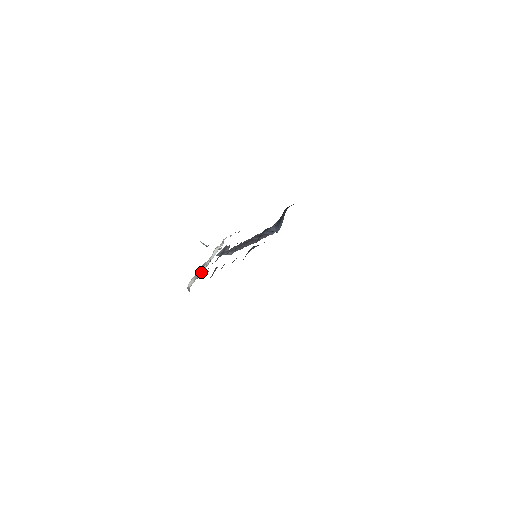
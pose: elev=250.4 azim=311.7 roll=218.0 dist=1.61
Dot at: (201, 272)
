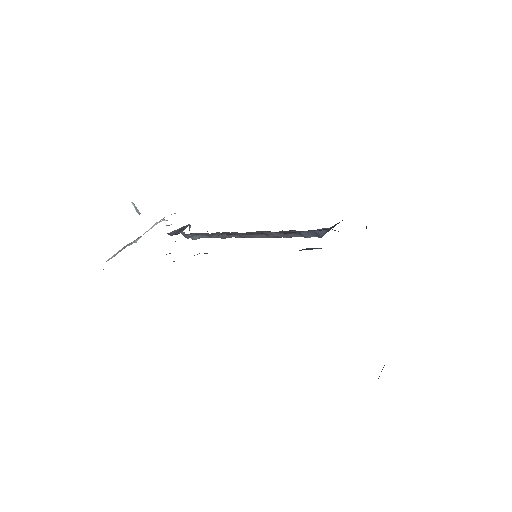
Dot at: (126, 246)
